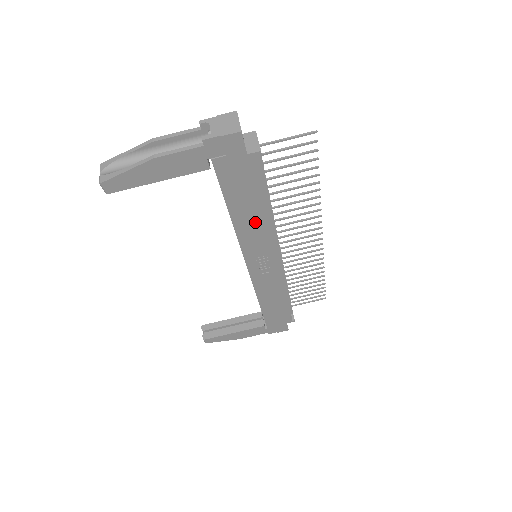
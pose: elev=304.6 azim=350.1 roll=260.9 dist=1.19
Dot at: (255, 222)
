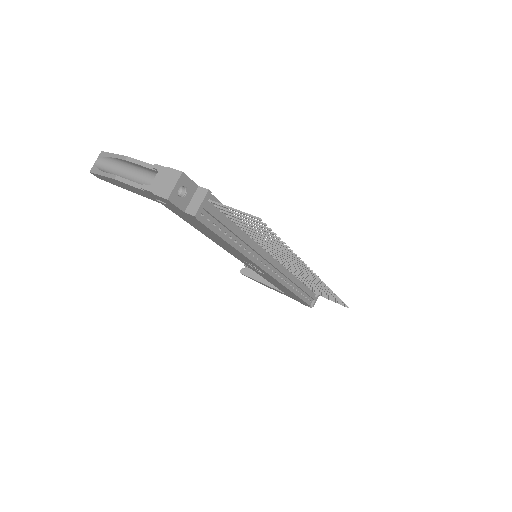
Dot at: (227, 246)
